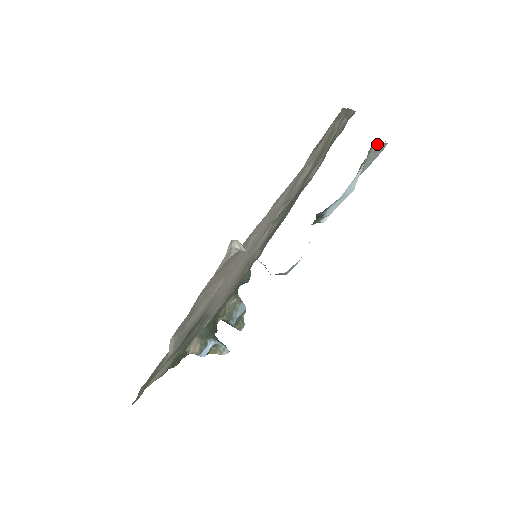
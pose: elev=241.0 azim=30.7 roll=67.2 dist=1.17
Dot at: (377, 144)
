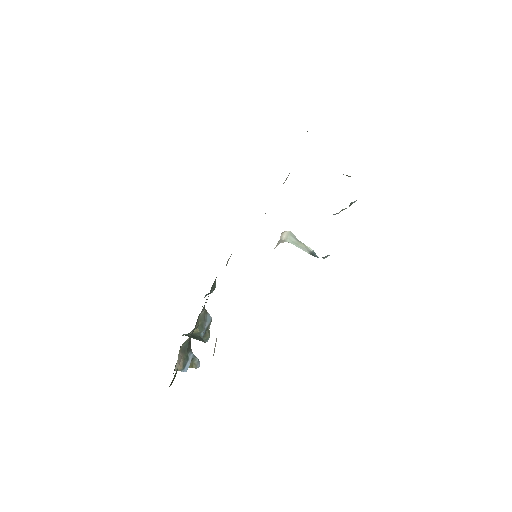
Dot at: occluded
